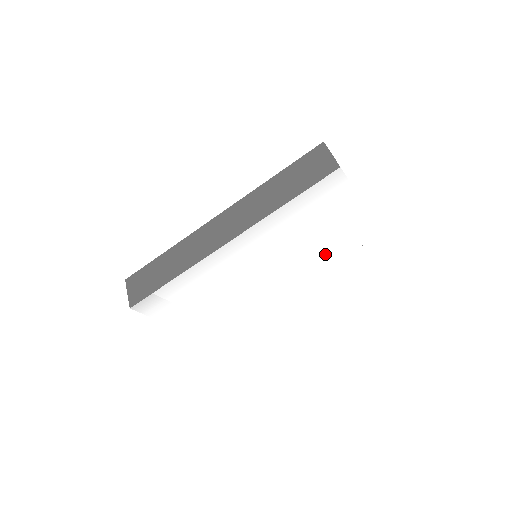
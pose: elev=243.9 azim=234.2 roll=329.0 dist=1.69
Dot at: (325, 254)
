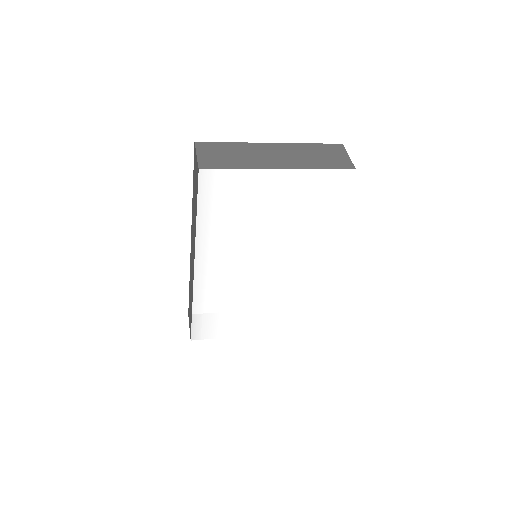
Dot at: (311, 225)
